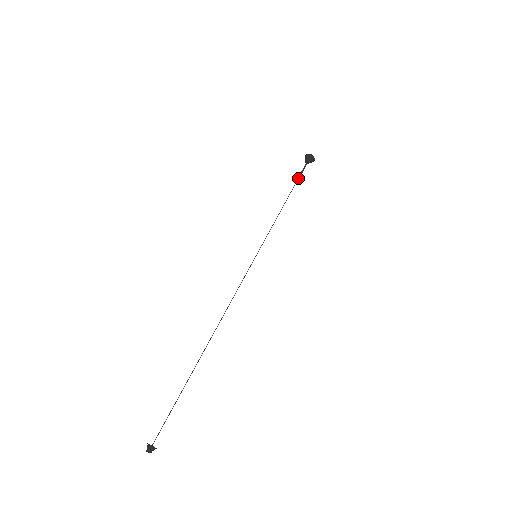
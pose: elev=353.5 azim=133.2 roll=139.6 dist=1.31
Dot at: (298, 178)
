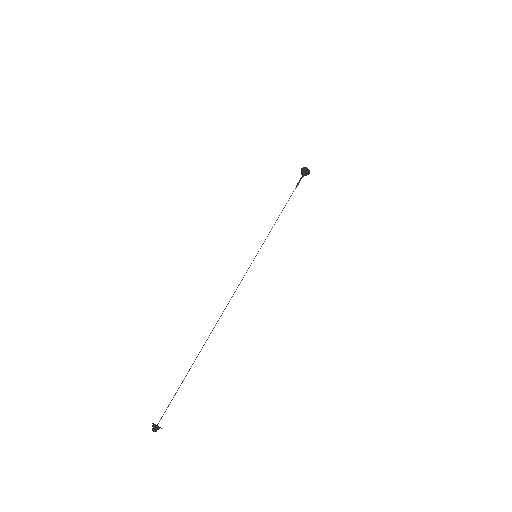
Dot at: (295, 188)
